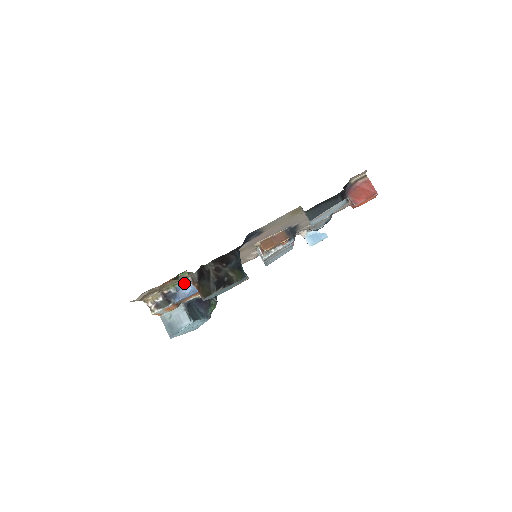
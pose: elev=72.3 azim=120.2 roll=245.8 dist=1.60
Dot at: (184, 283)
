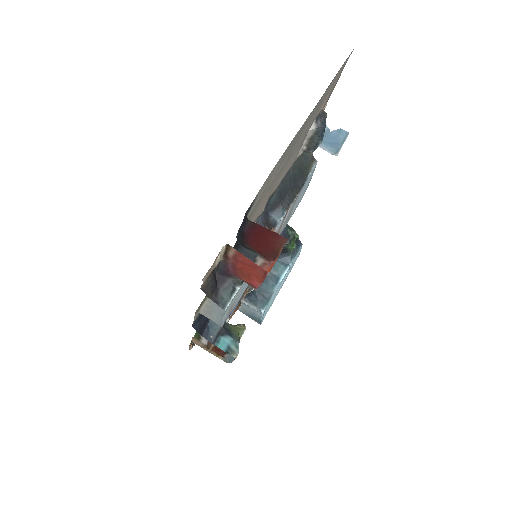
Dot at: occluded
